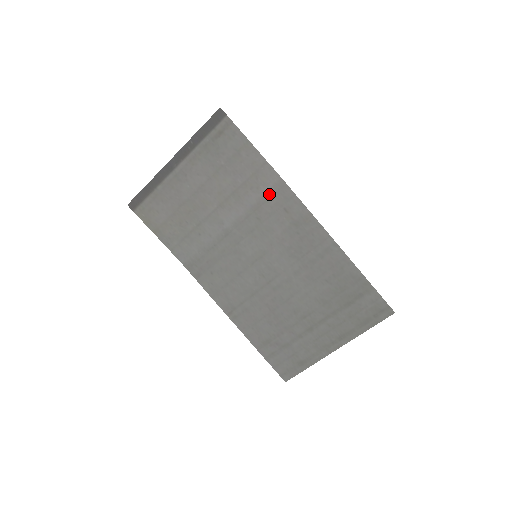
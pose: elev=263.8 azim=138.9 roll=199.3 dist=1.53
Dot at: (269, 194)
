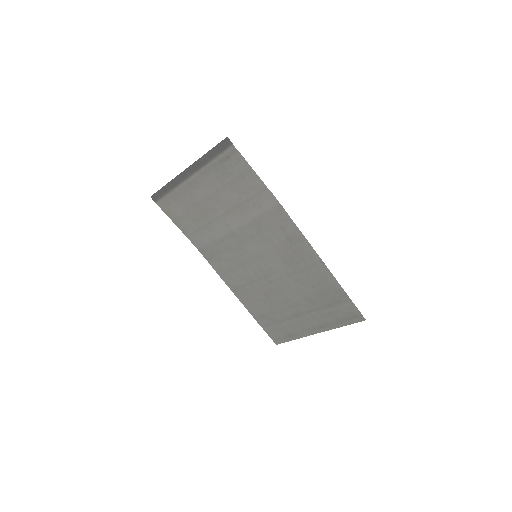
Dot at: (268, 213)
